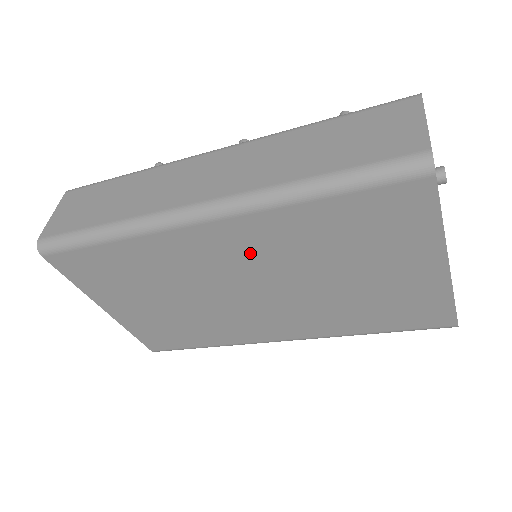
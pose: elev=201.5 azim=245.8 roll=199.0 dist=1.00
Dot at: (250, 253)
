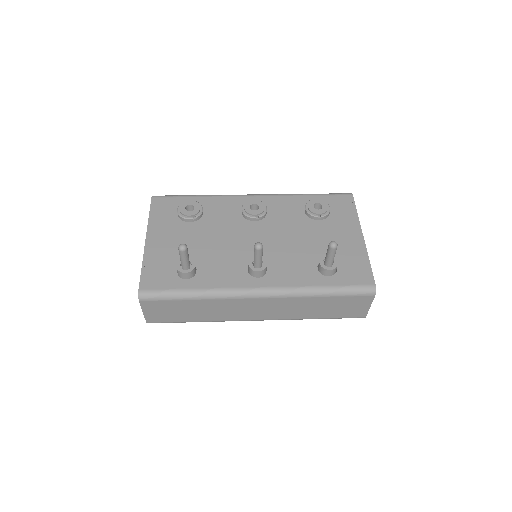
Dot at: occluded
